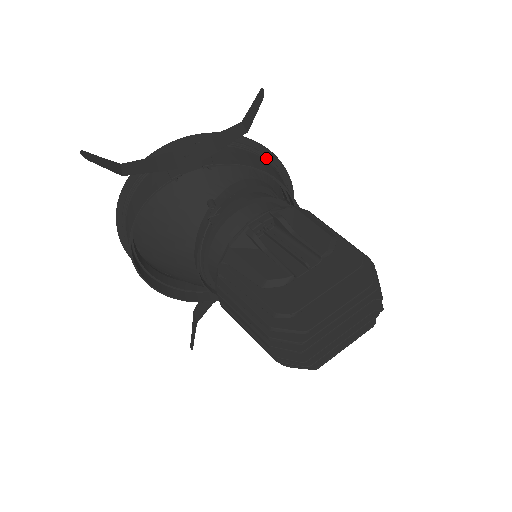
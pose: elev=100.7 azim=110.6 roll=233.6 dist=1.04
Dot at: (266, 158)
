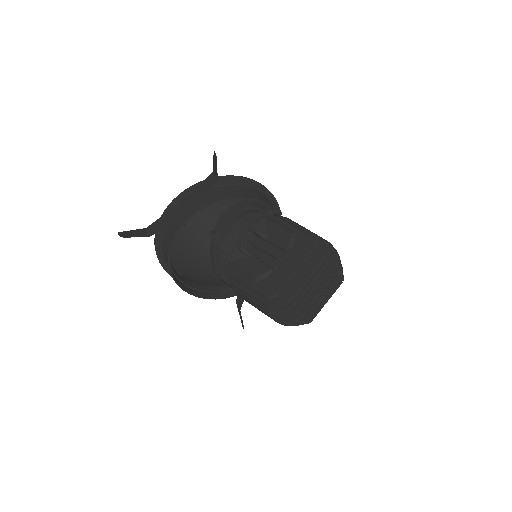
Dot at: (243, 183)
